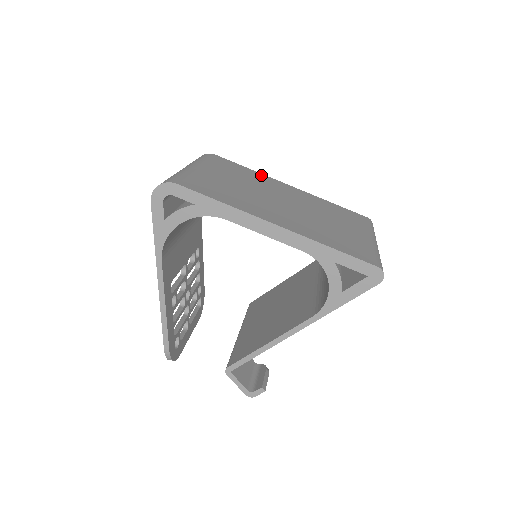
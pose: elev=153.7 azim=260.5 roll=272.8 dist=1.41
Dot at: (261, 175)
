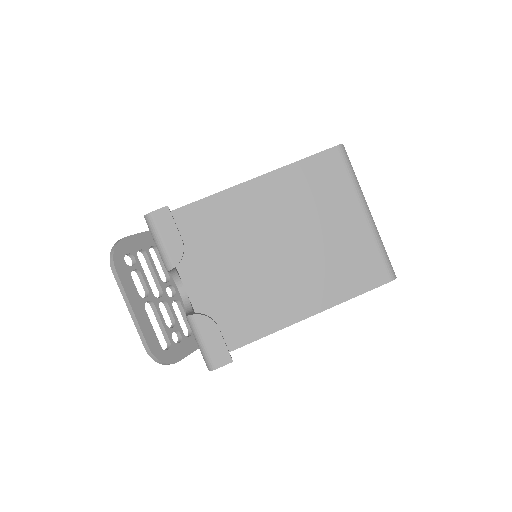
Dot at: occluded
